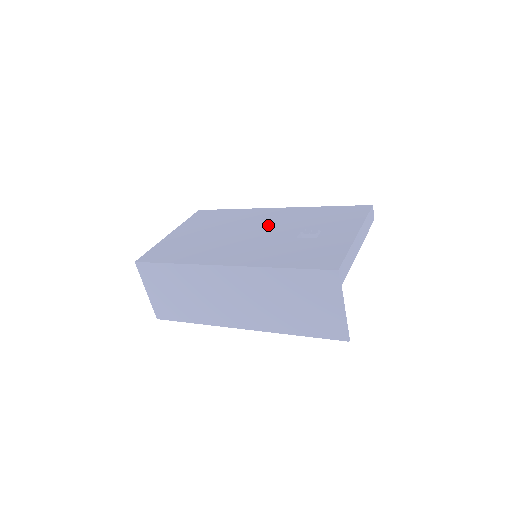
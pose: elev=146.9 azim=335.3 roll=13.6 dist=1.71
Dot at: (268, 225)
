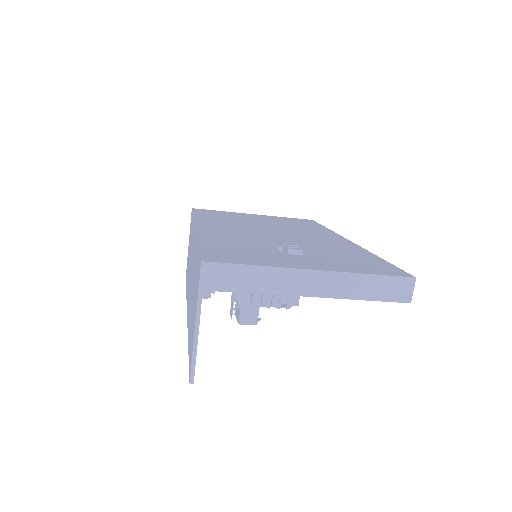
Dot at: (300, 237)
